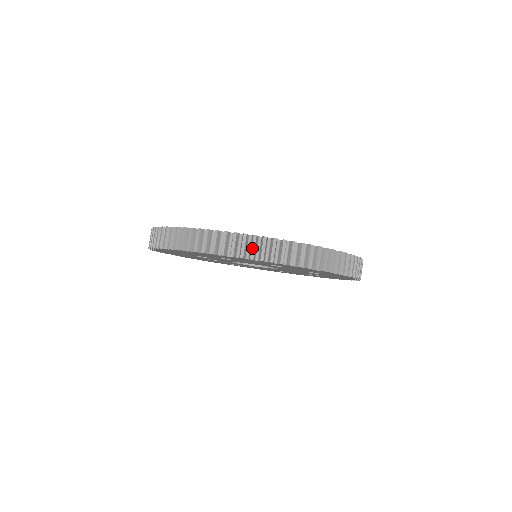
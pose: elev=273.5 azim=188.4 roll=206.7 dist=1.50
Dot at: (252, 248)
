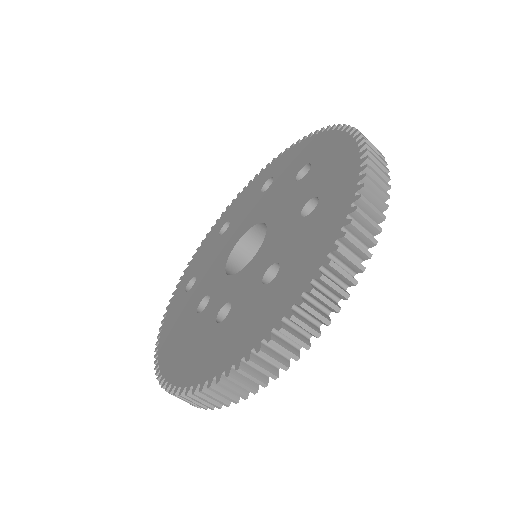
Dot at: (365, 235)
